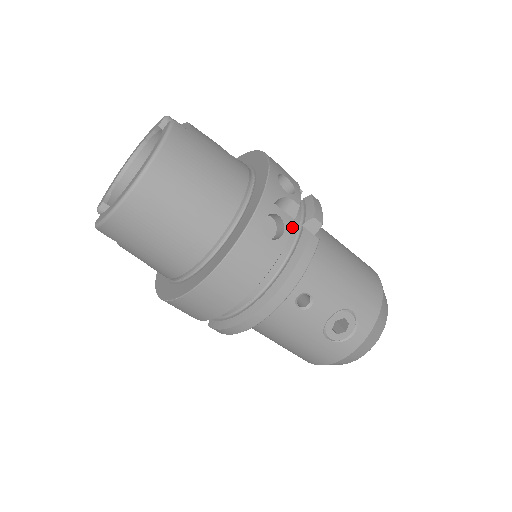
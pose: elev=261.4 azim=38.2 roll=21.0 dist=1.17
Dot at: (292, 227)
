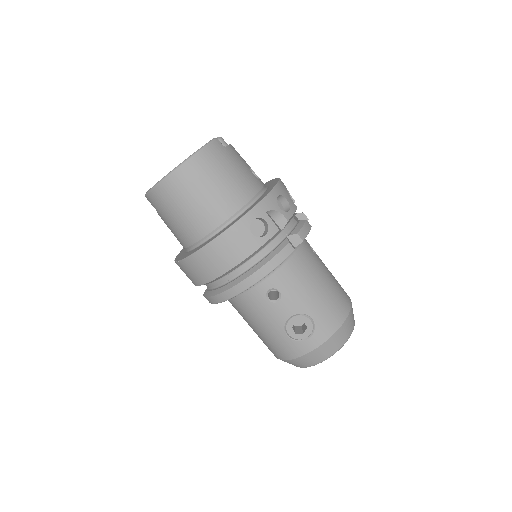
Dot at: (274, 233)
